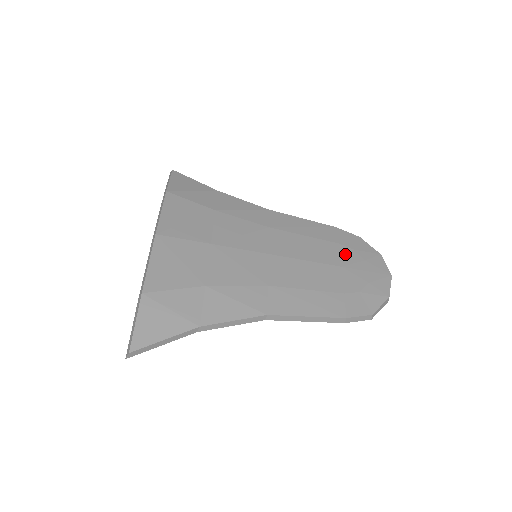
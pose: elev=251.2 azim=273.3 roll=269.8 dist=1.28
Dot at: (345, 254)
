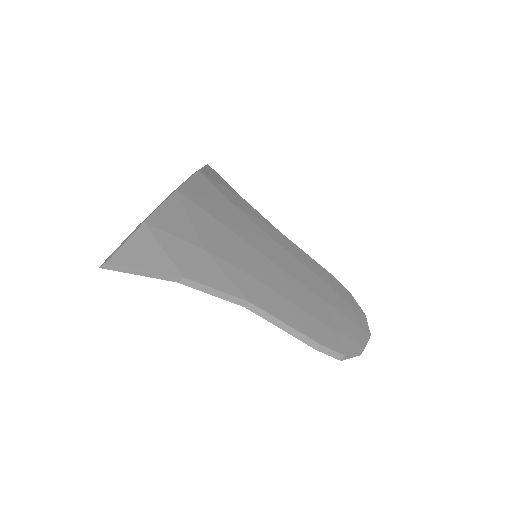
Dot at: (335, 297)
